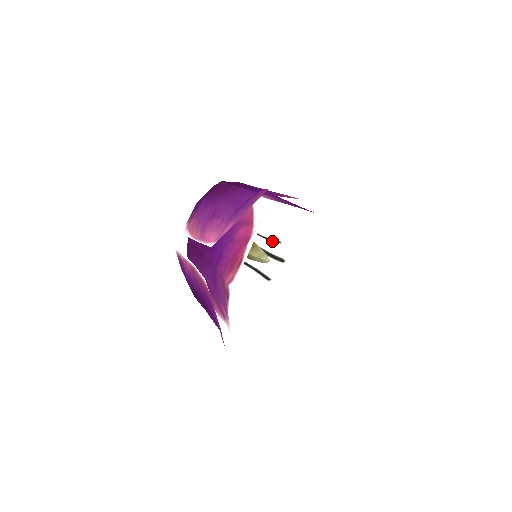
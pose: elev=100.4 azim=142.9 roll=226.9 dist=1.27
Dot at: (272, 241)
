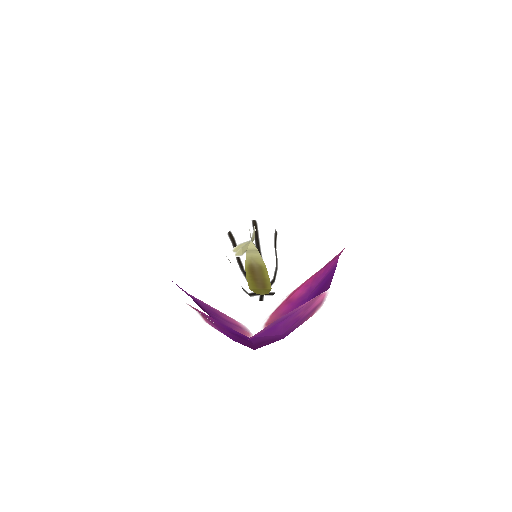
Dot at: (257, 231)
